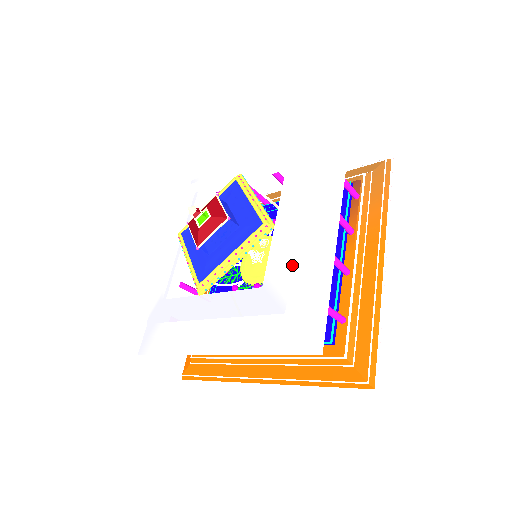
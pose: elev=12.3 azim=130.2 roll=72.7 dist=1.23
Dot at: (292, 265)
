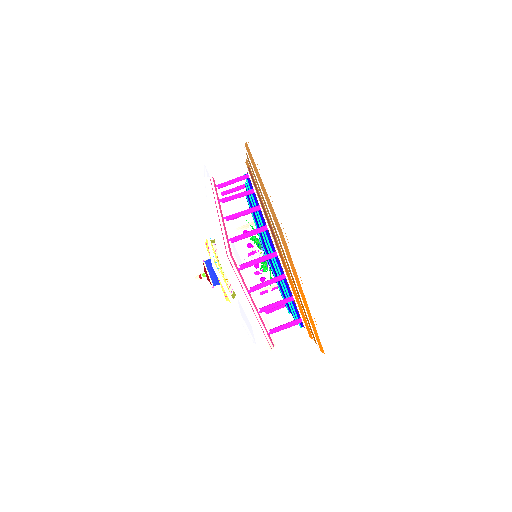
Dot at: (247, 327)
